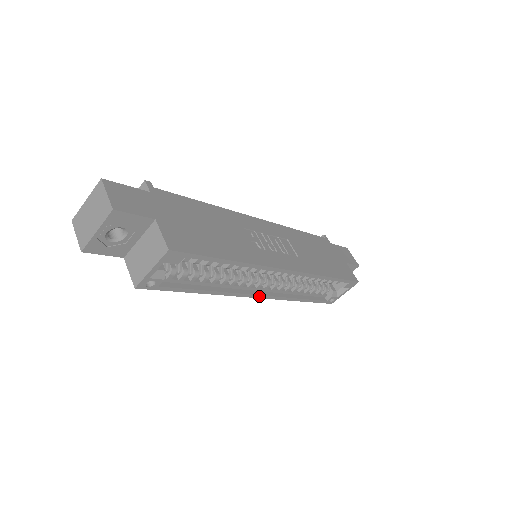
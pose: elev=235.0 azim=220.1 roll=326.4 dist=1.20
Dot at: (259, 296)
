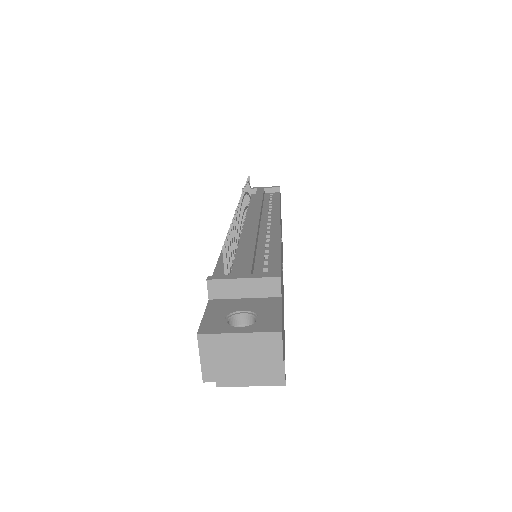
Dot at: occluded
